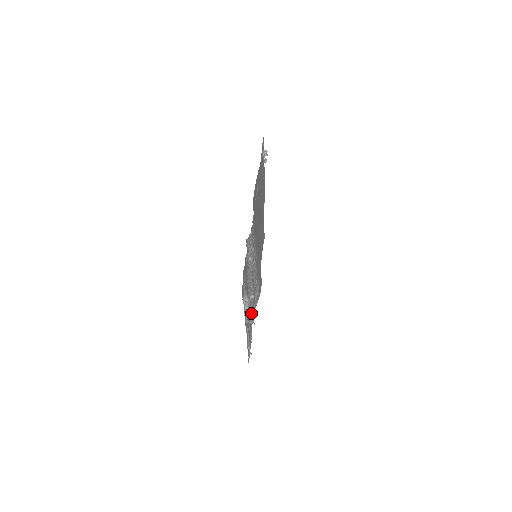
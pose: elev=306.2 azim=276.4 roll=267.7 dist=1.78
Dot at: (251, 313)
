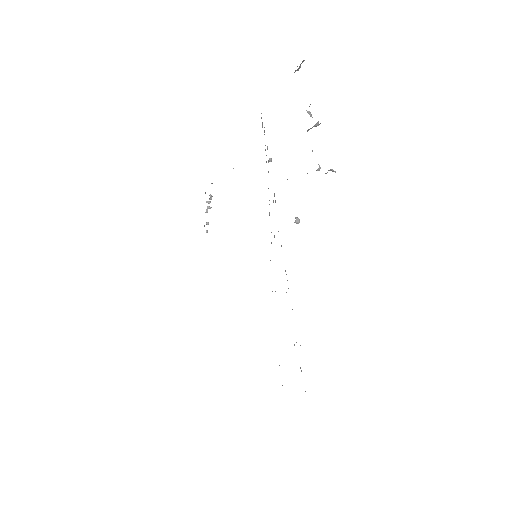
Dot at: occluded
